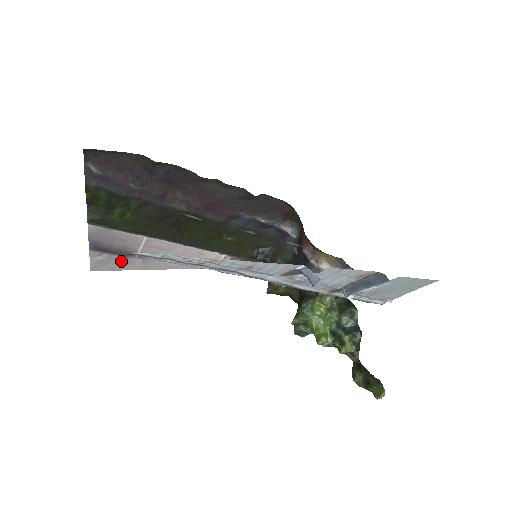
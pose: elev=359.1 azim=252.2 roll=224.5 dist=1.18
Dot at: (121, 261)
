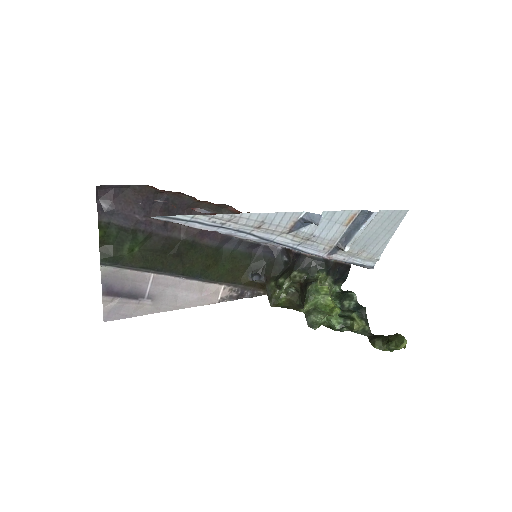
Dot at: (132, 305)
